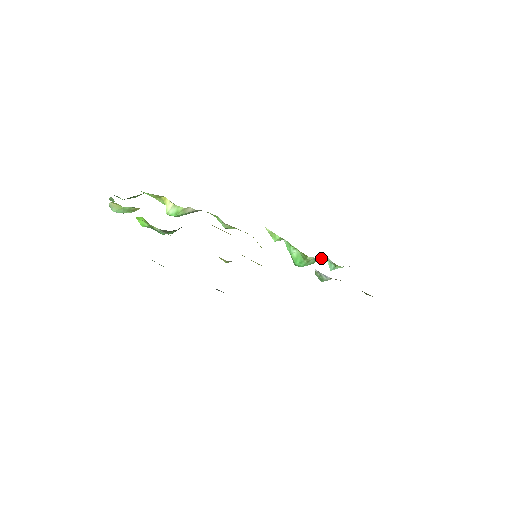
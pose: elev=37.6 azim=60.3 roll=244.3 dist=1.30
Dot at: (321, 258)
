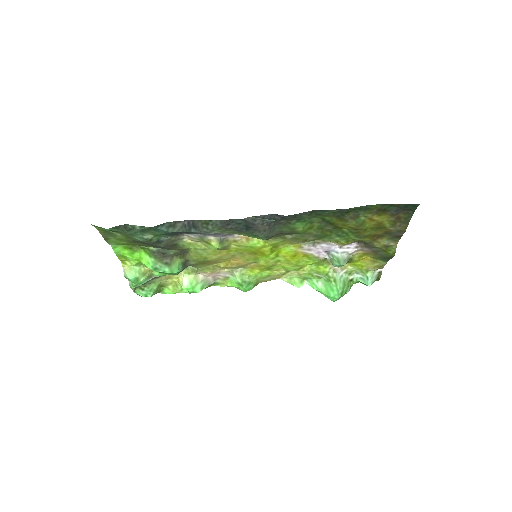
Dot at: (348, 276)
